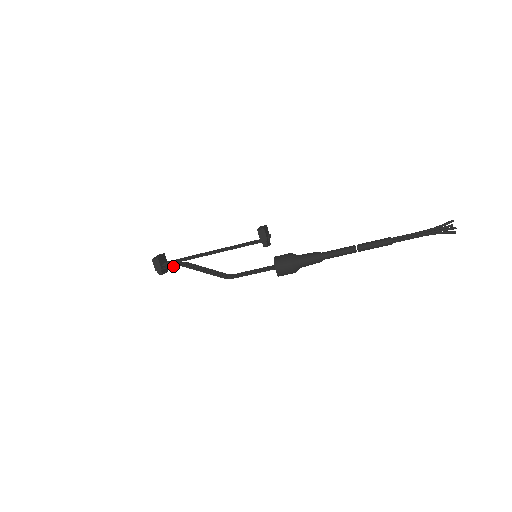
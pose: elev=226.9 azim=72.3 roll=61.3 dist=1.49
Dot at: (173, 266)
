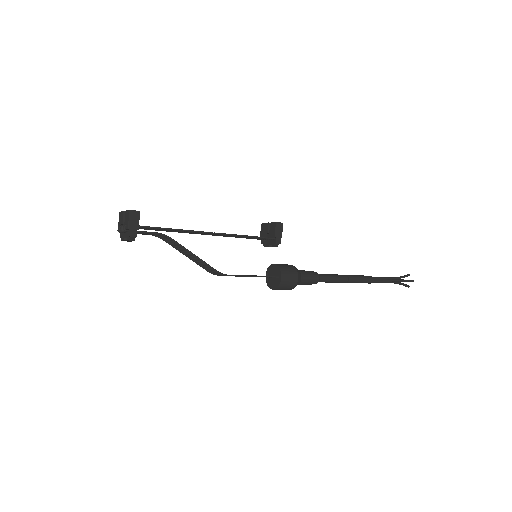
Dot at: (155, 232)
